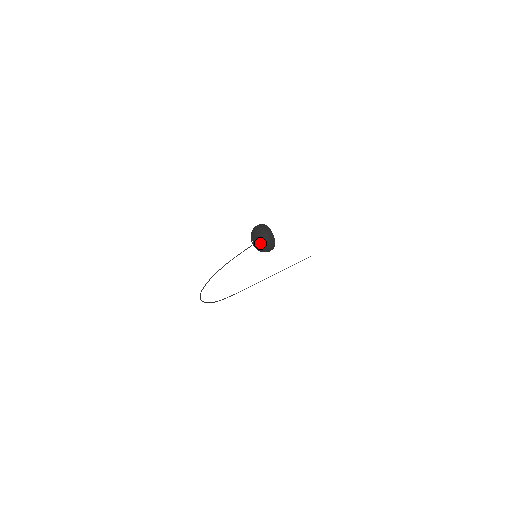
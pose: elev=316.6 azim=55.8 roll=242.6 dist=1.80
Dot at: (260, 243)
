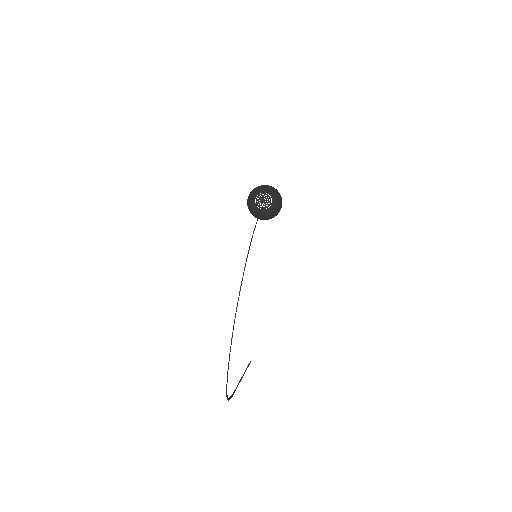
Dot at: (271, 194)
